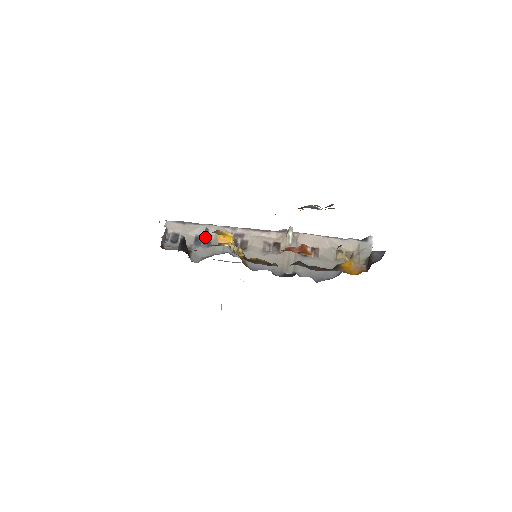
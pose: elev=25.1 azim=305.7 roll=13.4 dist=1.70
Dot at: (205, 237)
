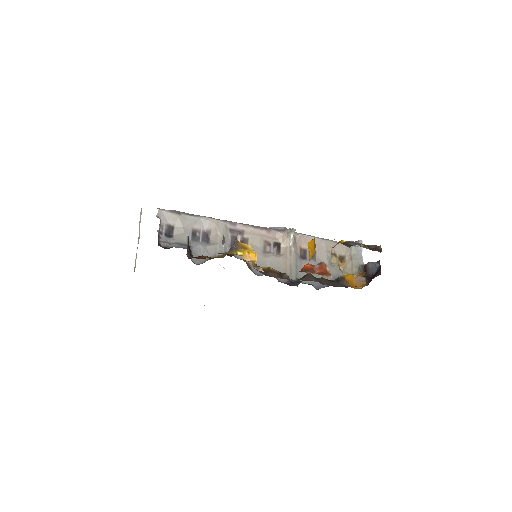
Dot at: (203, 232)
